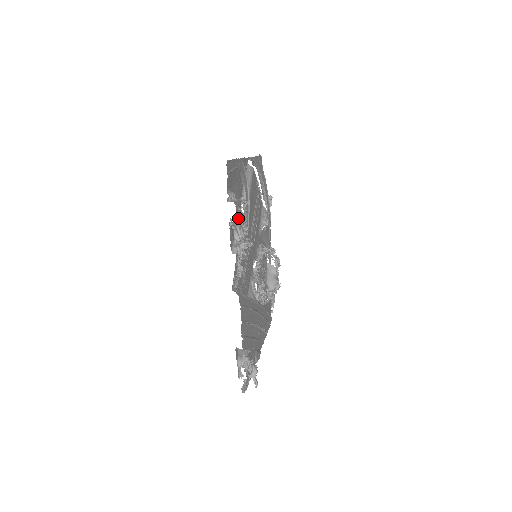
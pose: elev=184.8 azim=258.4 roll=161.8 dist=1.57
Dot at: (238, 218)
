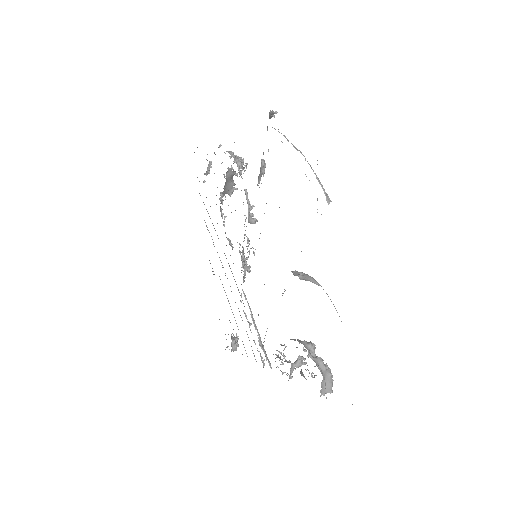
Dot at: occluded
